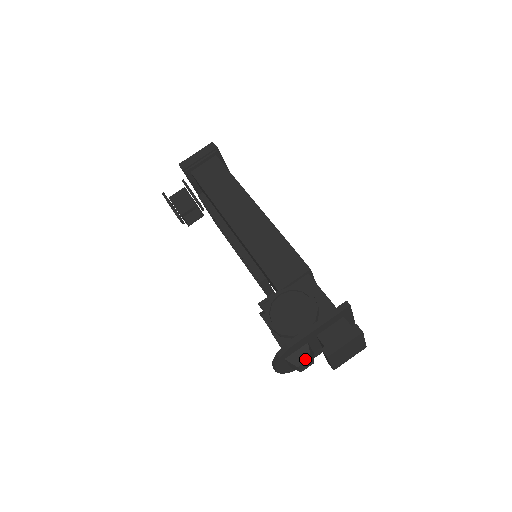
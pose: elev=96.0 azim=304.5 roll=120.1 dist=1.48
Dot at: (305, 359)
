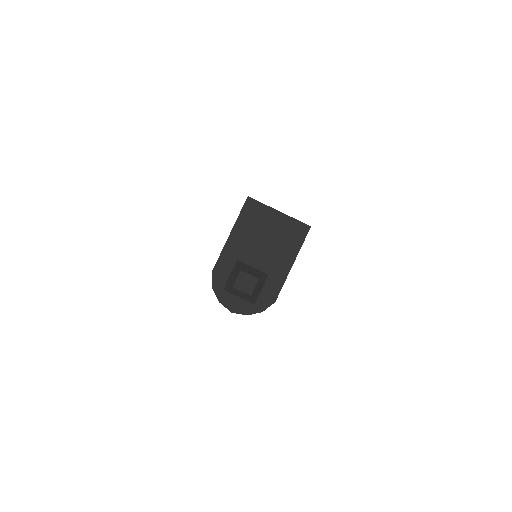
Dot at: (237, 275)
